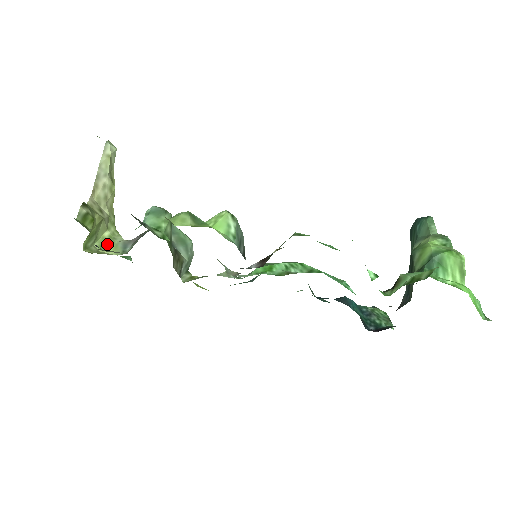
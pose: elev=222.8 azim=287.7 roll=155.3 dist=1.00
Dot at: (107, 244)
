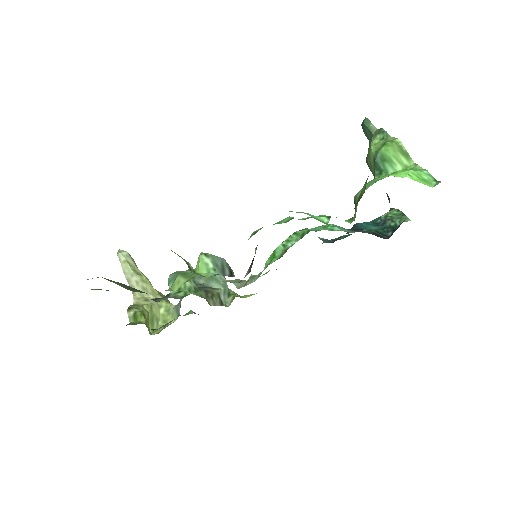
Dot at: (167, 317)
